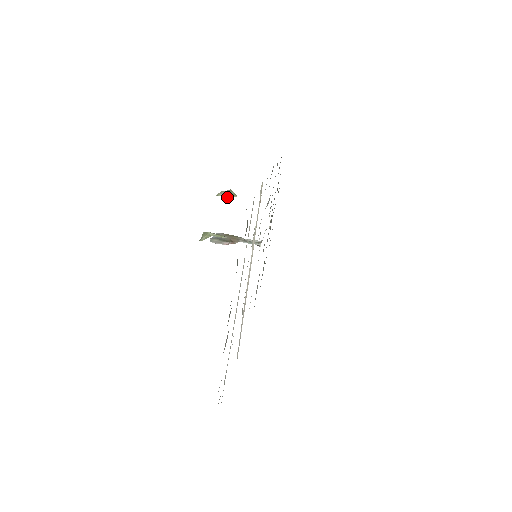
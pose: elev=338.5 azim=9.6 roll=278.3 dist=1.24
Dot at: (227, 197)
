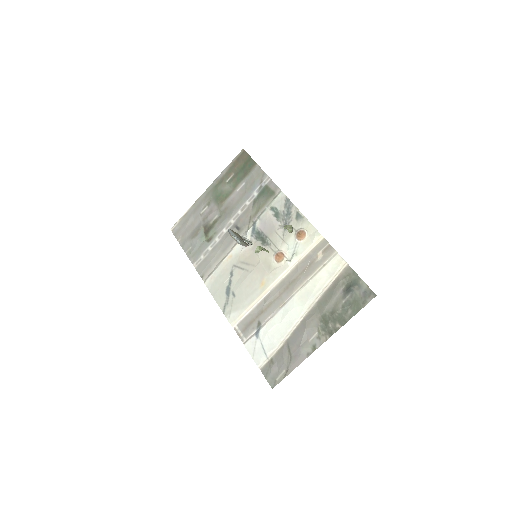
Dot at: (290, 231)
